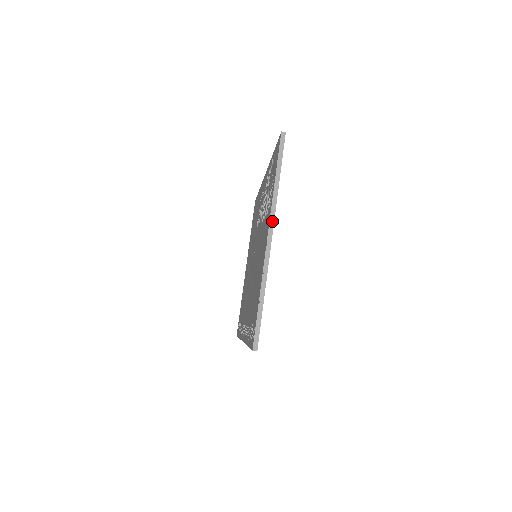
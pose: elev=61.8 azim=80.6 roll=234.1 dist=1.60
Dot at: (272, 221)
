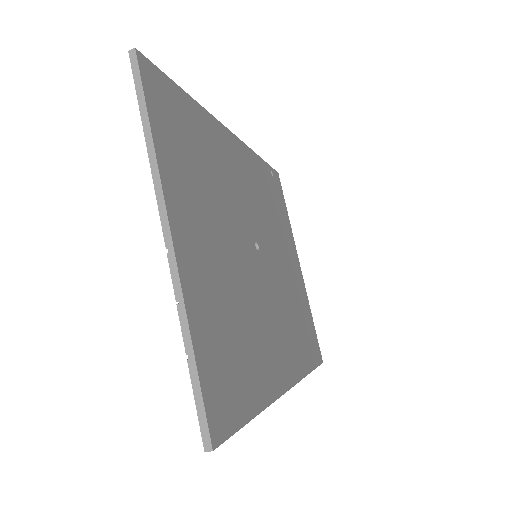
Dot at: (162, 206)
